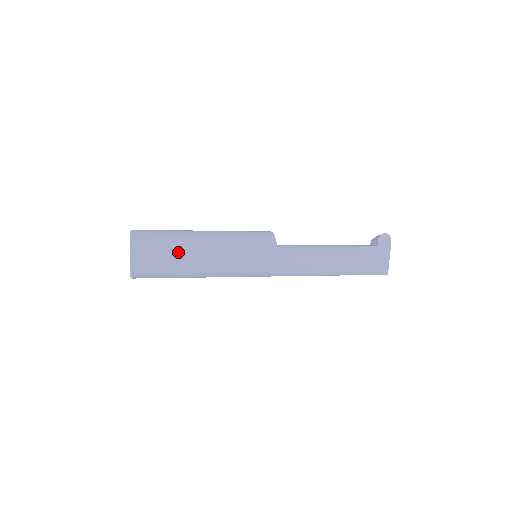
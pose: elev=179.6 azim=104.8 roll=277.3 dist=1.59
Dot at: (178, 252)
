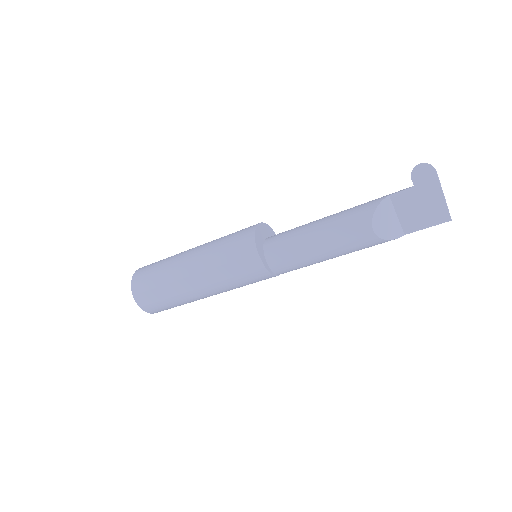
Dot at: (167, 286)
